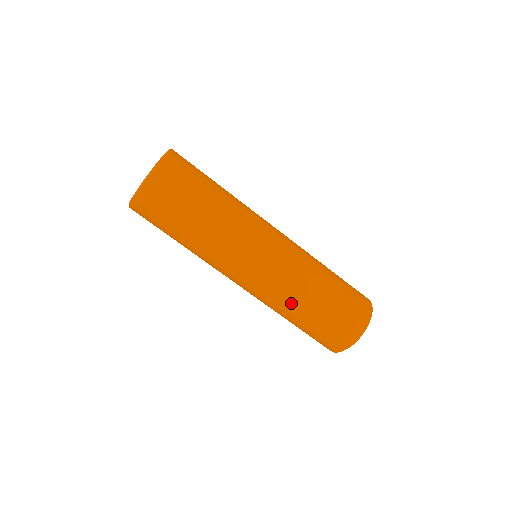
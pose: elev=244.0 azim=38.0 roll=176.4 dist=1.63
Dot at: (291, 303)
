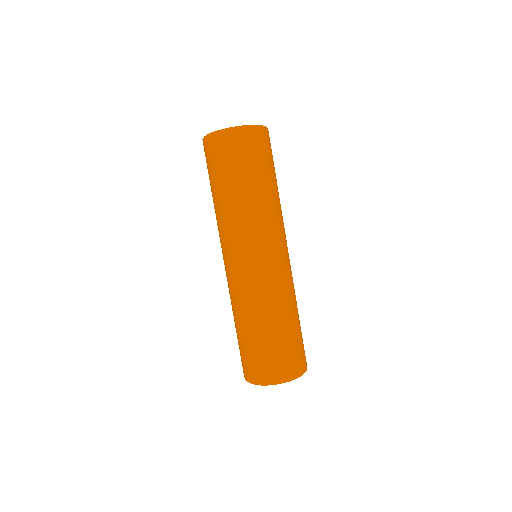
Dot at: (263, 308)
